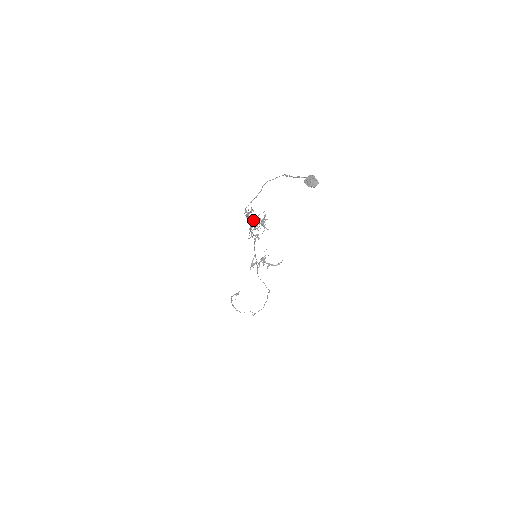
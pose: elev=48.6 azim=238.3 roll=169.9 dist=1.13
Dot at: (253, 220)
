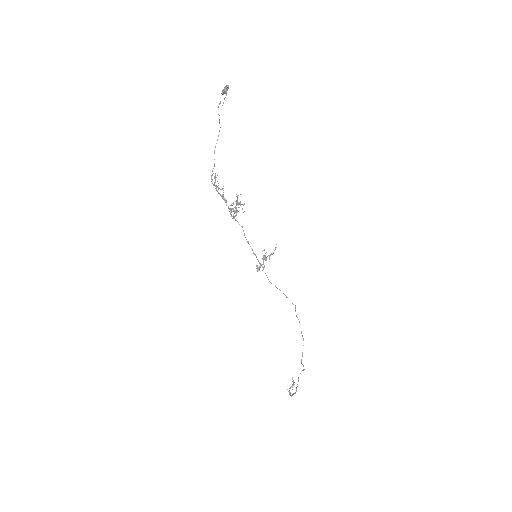
Dot at: occluded
